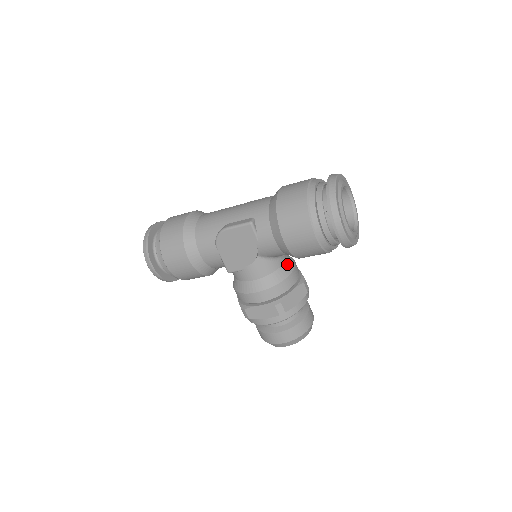
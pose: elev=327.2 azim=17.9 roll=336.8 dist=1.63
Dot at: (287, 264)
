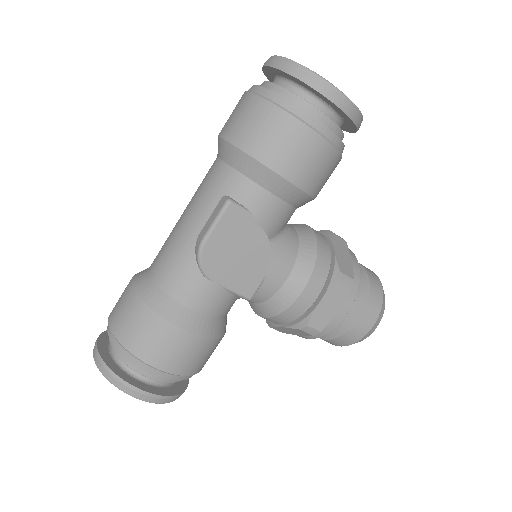
Dot at: (299, 229)
